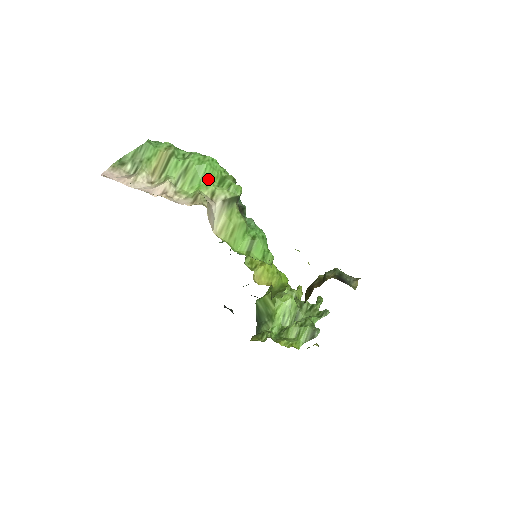
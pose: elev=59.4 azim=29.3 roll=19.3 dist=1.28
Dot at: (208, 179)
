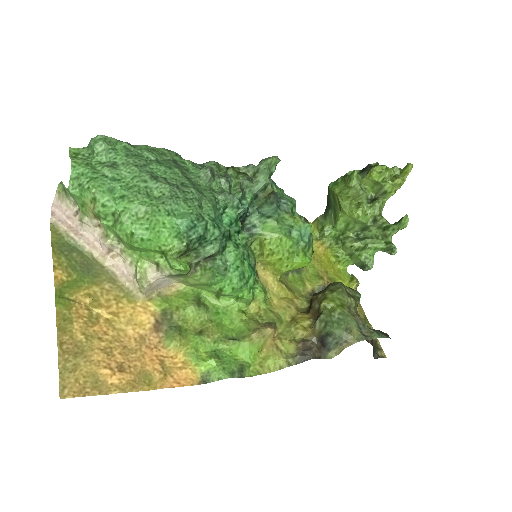
Dot at: (147, 252)
